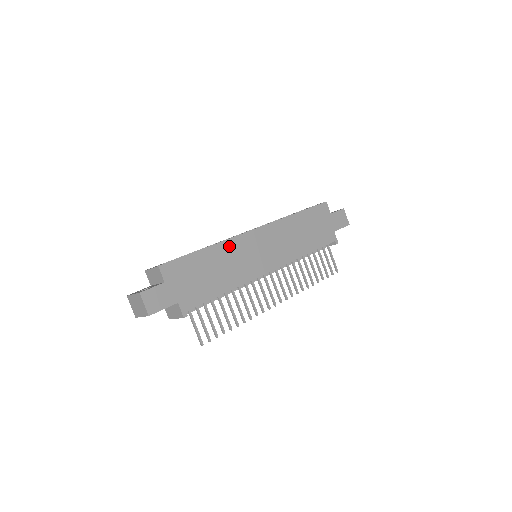
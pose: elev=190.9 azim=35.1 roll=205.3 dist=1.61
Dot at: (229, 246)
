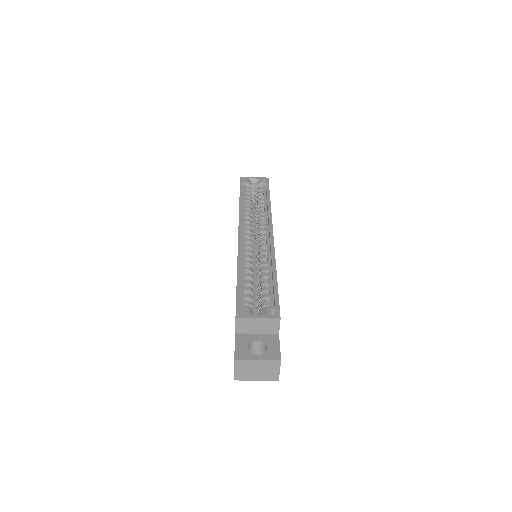
Dot at: occluded
